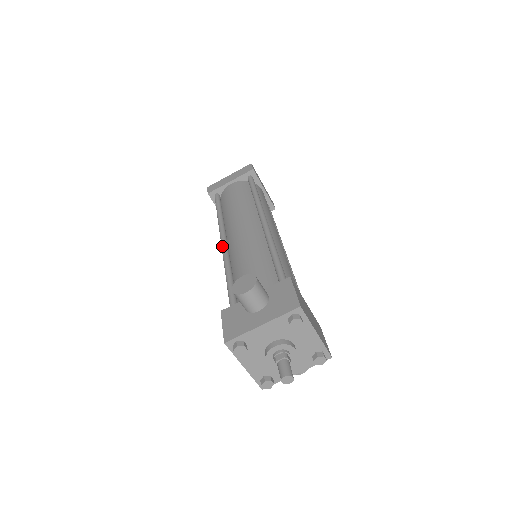
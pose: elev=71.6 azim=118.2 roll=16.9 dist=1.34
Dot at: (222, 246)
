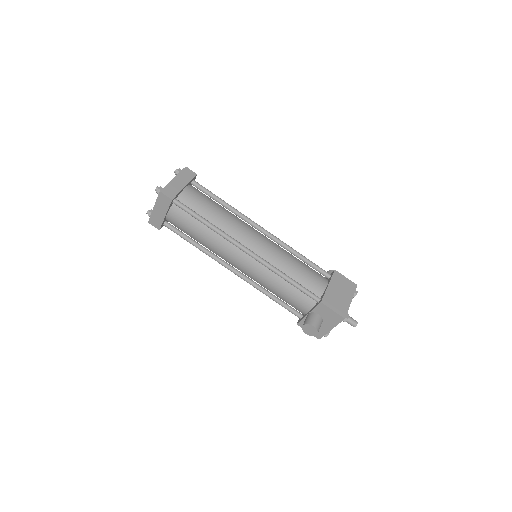
Dot at: occluded
